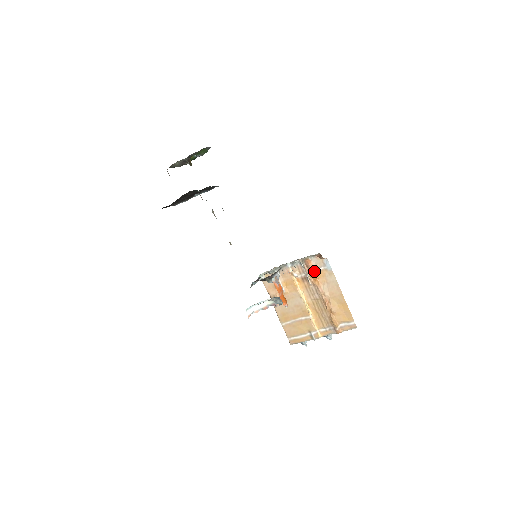
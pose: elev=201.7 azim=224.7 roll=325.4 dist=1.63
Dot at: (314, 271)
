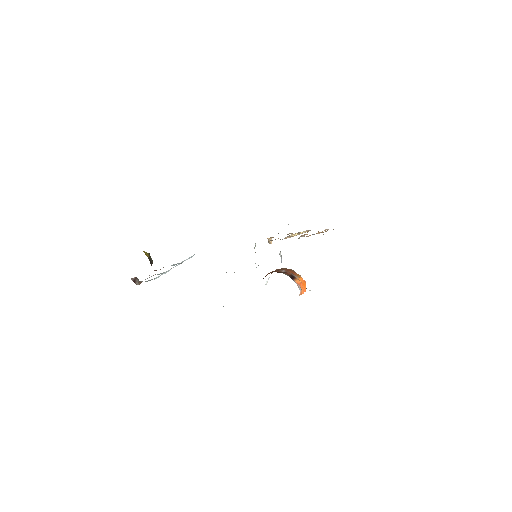
Dot at: (309, 235)
